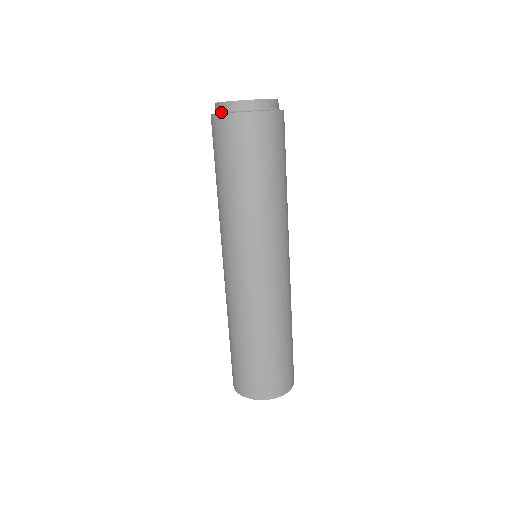
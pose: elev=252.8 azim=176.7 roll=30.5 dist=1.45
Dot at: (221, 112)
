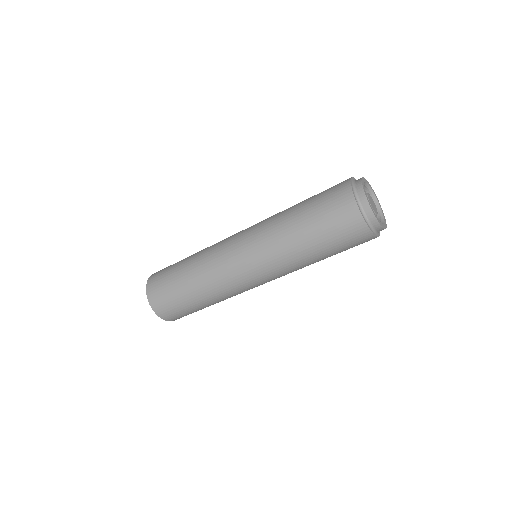
Dot at: (366, 219)
